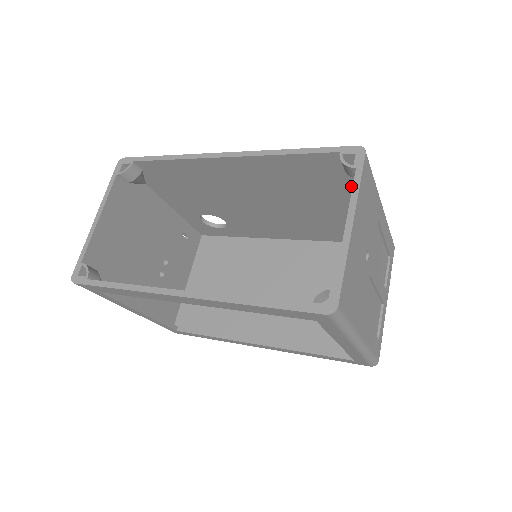
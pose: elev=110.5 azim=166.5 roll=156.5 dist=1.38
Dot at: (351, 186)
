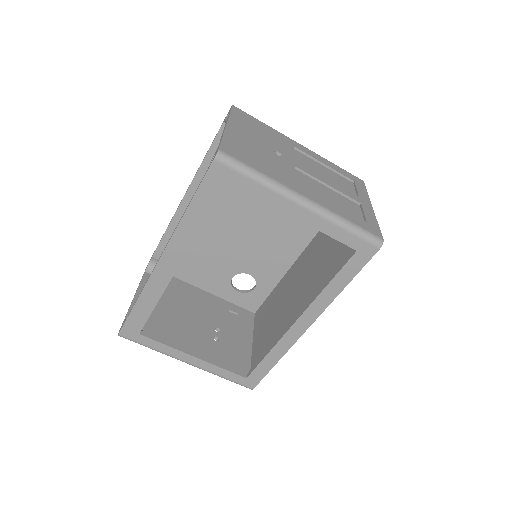
Dot at: occluded
